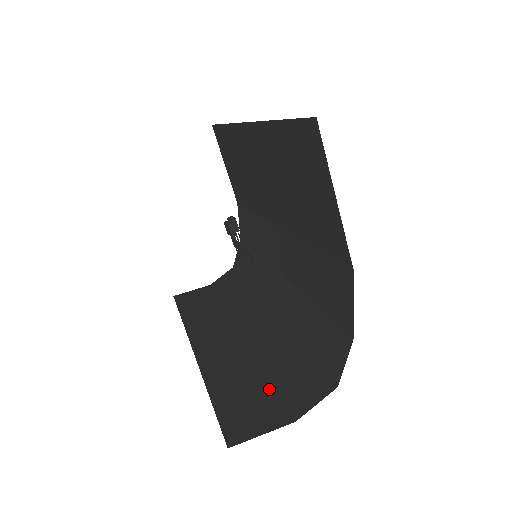
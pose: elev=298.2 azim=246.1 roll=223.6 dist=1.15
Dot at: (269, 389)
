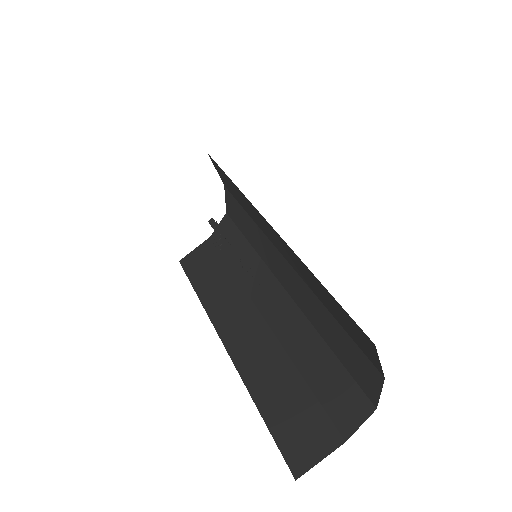
Dot at: (312, 400)
